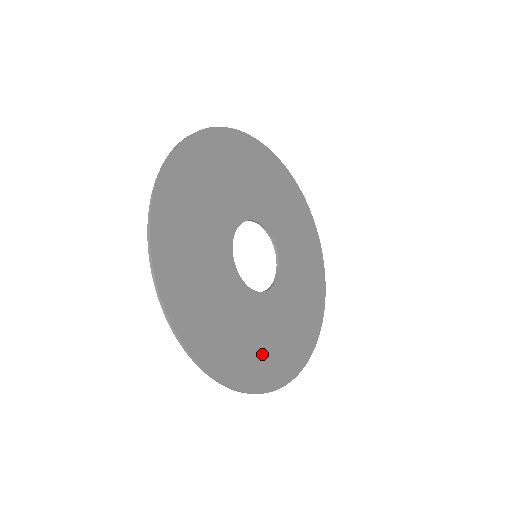
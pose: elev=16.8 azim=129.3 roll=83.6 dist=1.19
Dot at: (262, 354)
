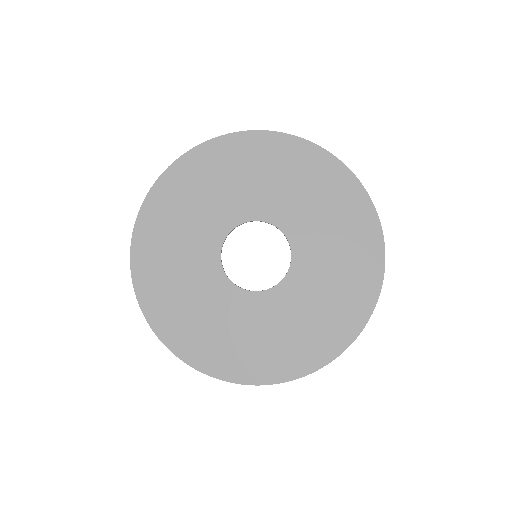
Dot at: (184, 314)
